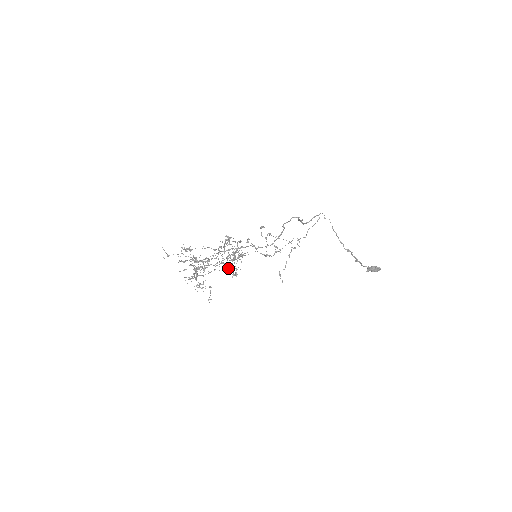
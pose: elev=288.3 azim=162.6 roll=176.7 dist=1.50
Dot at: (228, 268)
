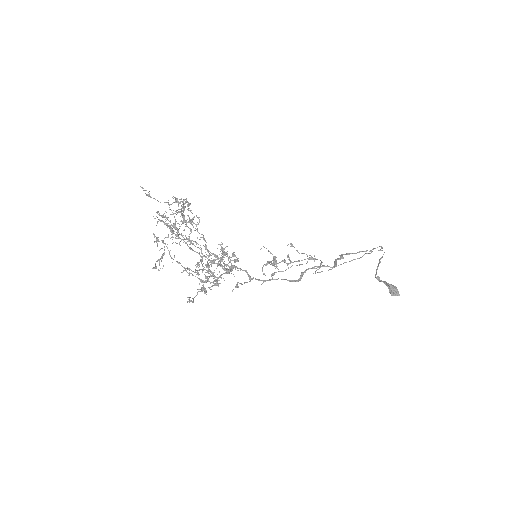
Dot at: occluded
